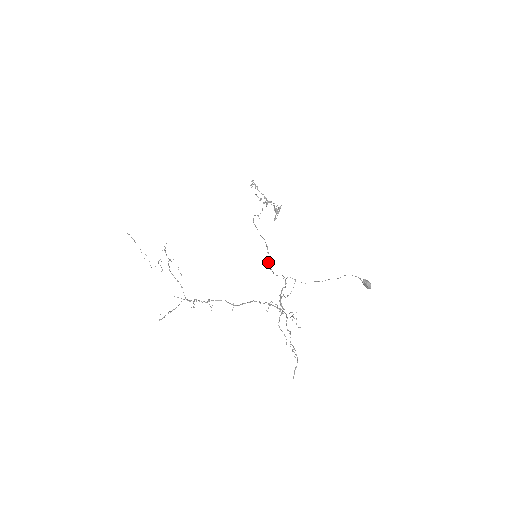
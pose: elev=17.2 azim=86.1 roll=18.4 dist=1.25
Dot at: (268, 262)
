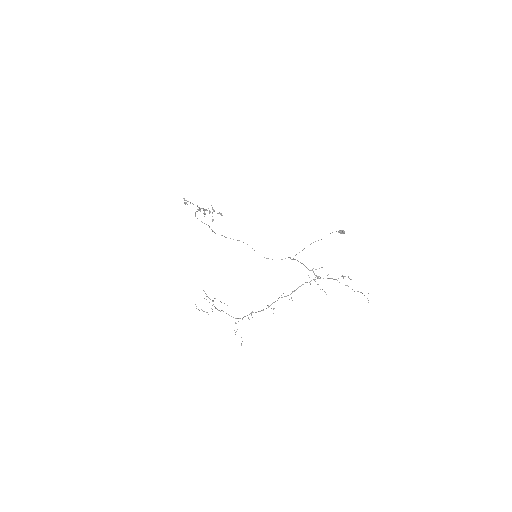
Dot at: occluded
